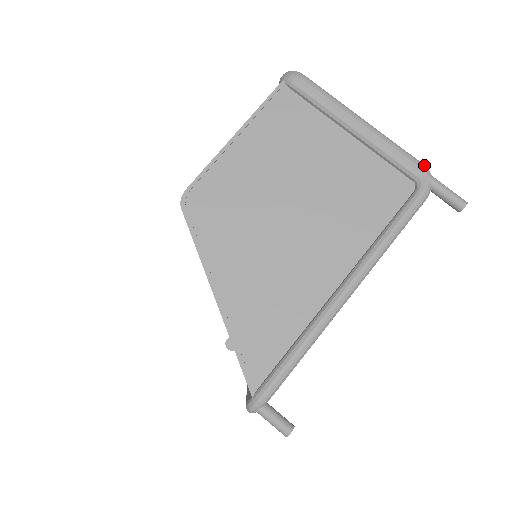
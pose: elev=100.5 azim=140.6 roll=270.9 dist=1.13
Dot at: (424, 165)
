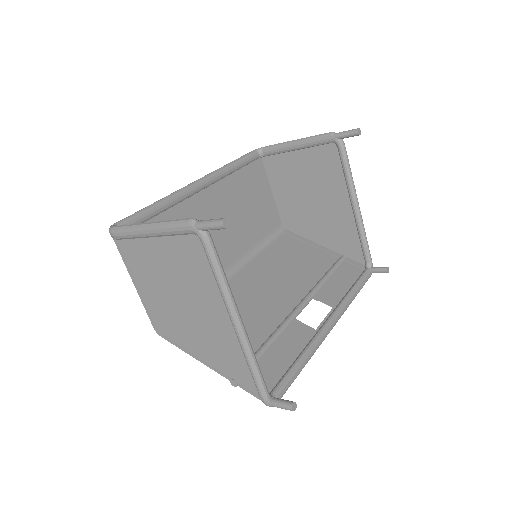
Dot at: (187, 221)
